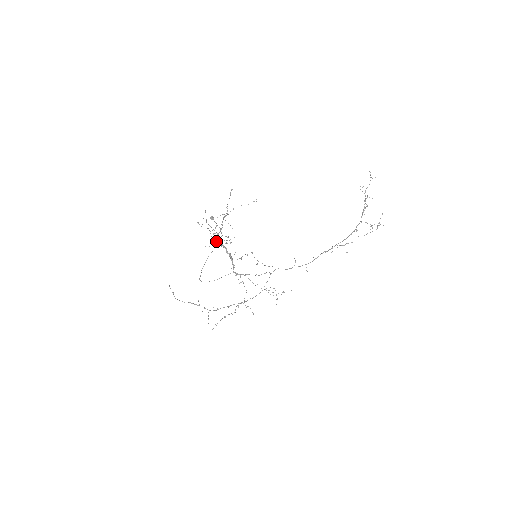
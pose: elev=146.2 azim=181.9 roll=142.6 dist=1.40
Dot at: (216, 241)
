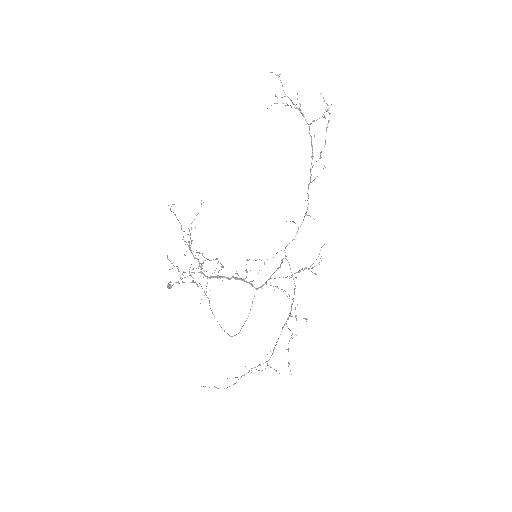
Dot at: occluded
